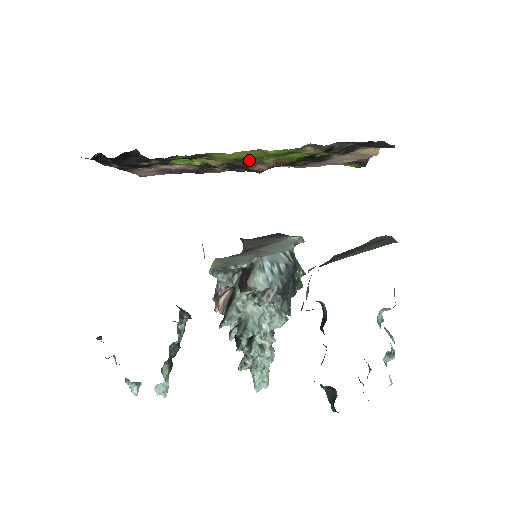
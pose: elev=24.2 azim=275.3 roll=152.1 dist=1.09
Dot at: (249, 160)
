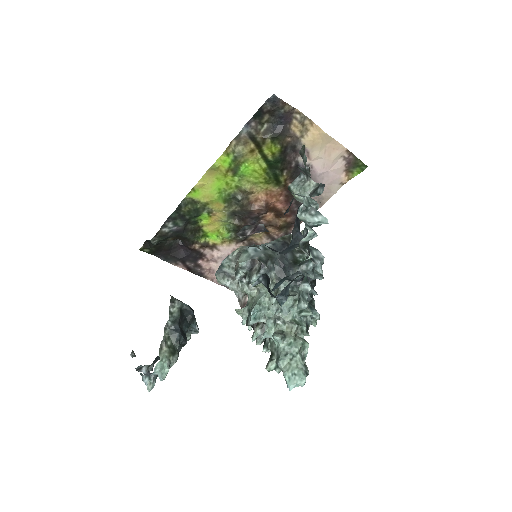
Dot at: (234, 196)
